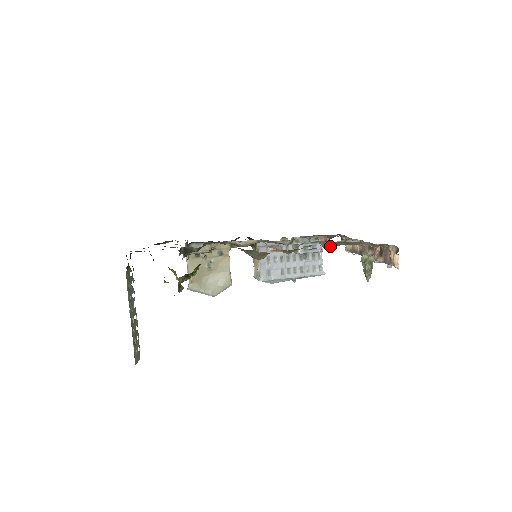
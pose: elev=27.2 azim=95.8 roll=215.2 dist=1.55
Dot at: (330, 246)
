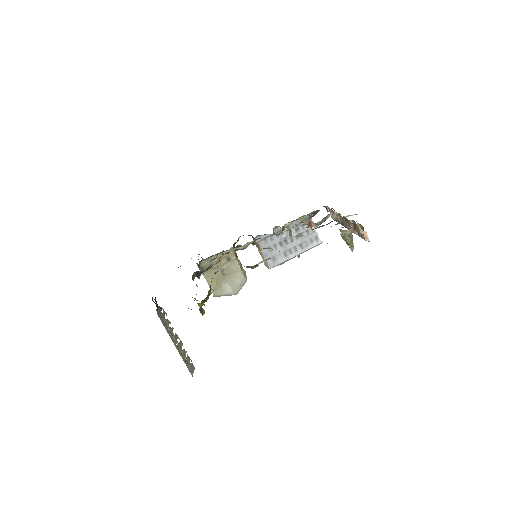
Dot at: occluded
